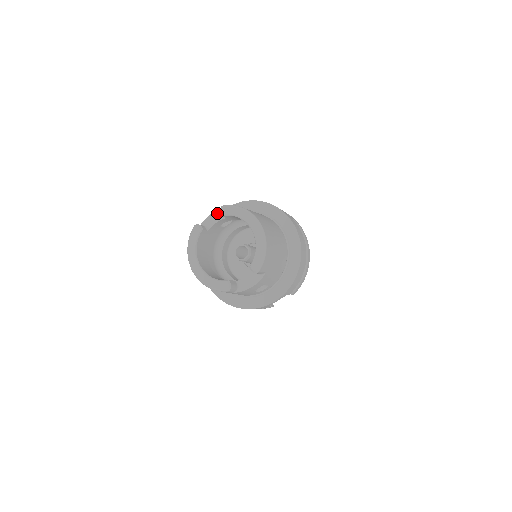
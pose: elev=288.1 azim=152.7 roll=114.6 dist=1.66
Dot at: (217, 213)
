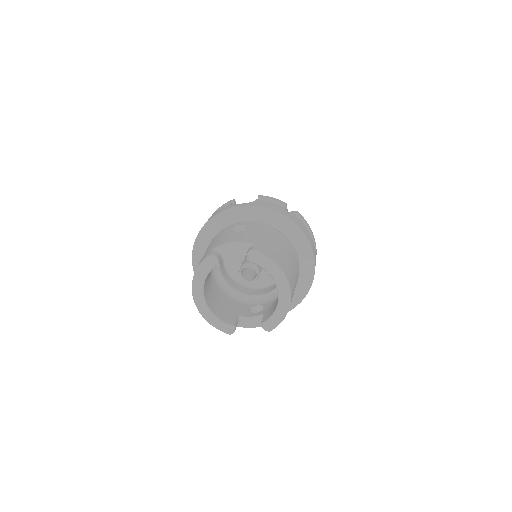
Dot at: (240, 245)
